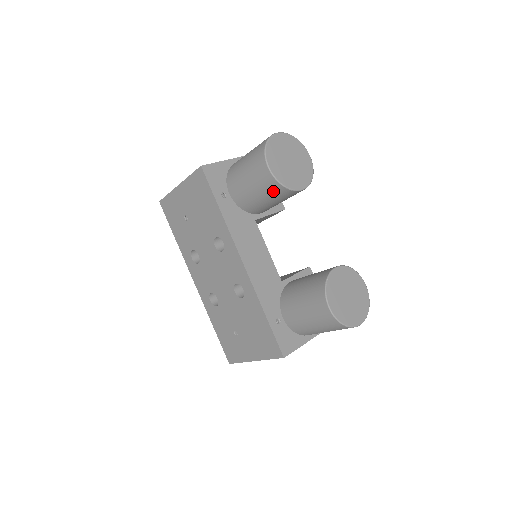
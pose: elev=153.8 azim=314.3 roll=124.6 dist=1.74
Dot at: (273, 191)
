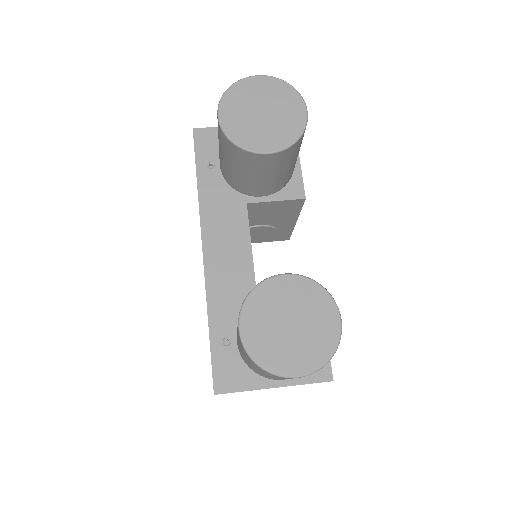
Dot at: (232, 153)
